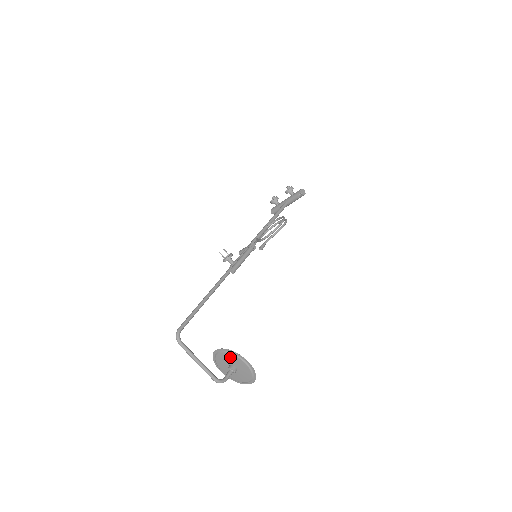
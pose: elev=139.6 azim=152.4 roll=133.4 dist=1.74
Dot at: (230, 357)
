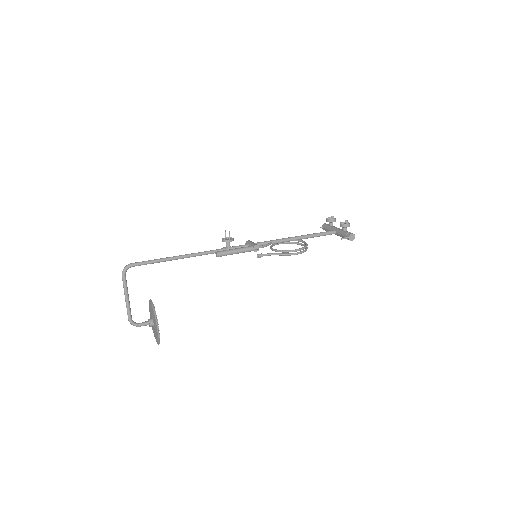
Dot at: (153, 314)
